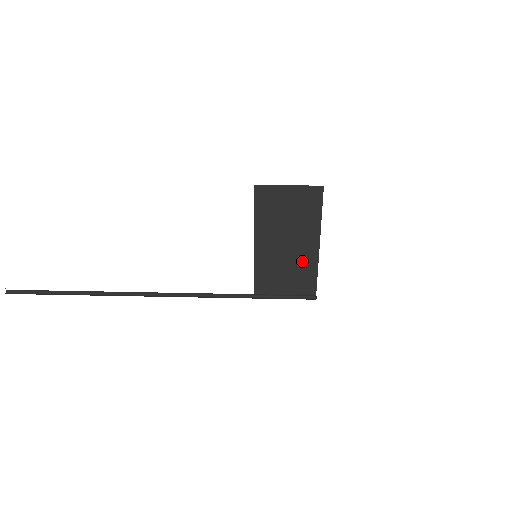
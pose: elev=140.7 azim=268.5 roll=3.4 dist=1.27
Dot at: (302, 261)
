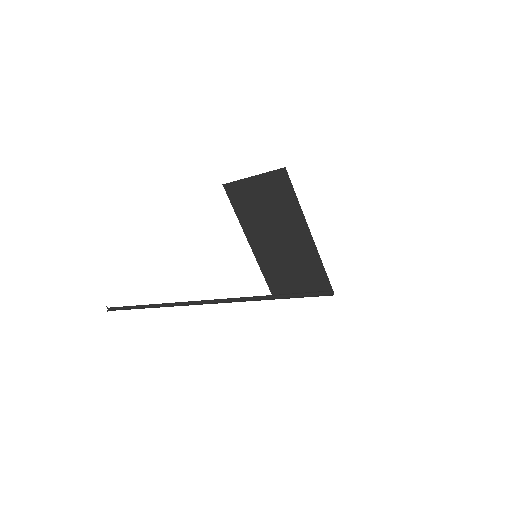
Dot at: (301, 254)
